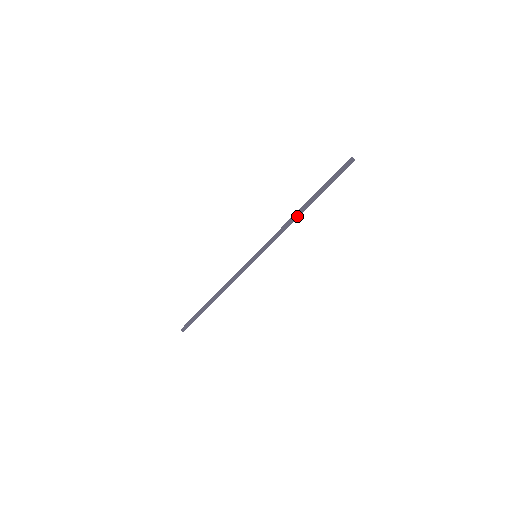
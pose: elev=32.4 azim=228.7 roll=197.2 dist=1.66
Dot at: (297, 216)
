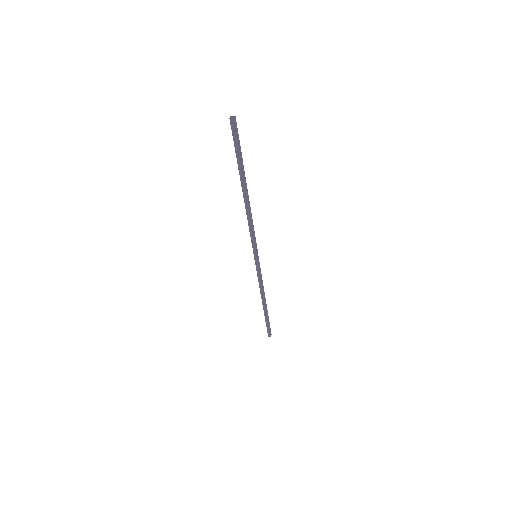
Dot at: (247, 205)
